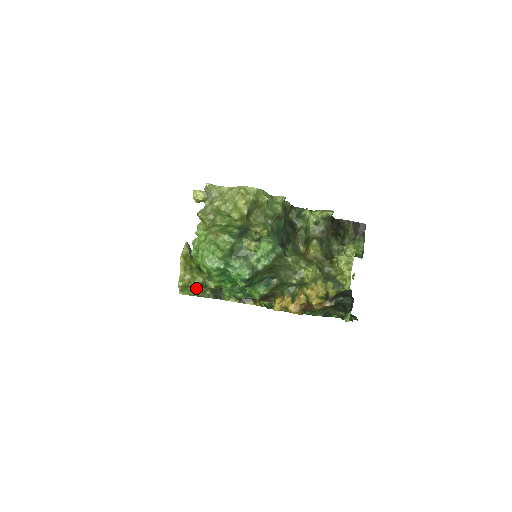
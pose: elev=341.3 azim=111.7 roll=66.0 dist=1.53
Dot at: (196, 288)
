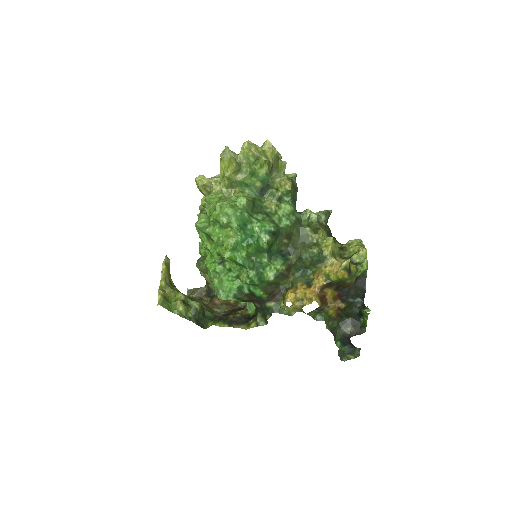
Dot at: (178, 302)
